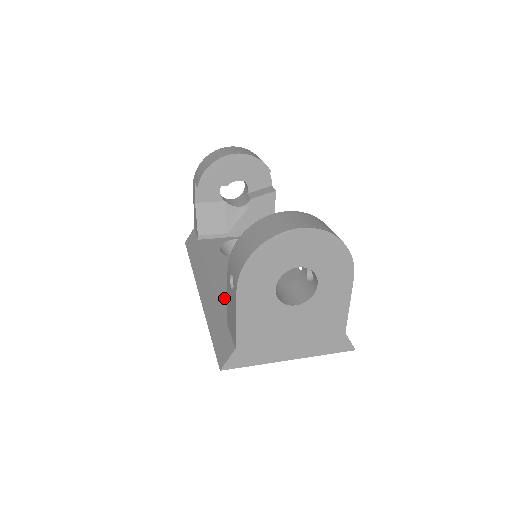
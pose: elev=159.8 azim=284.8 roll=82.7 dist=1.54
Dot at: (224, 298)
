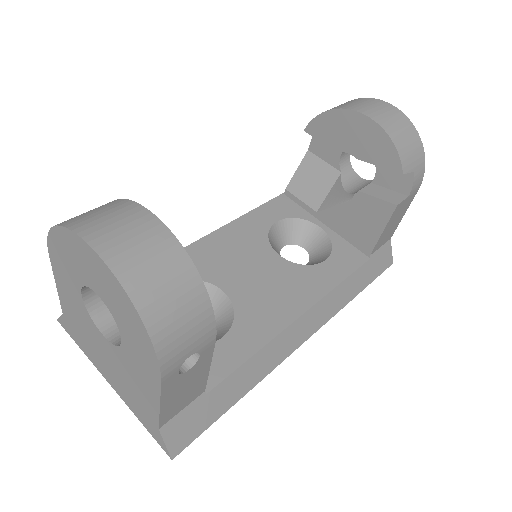
Dot at: occluded
